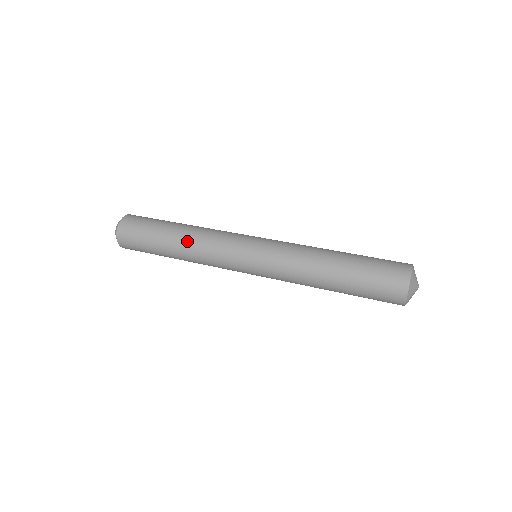
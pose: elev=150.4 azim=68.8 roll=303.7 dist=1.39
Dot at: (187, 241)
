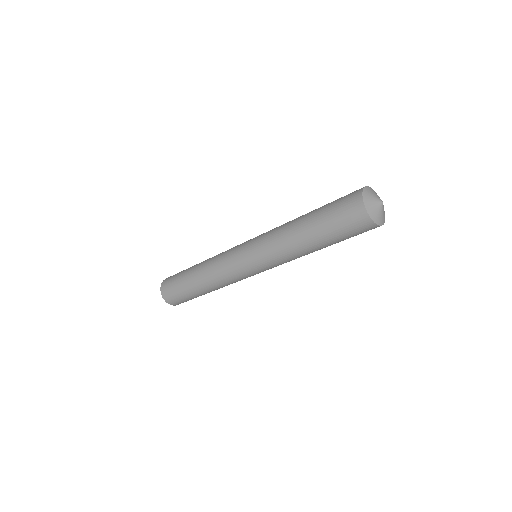
Dot at: occluded
